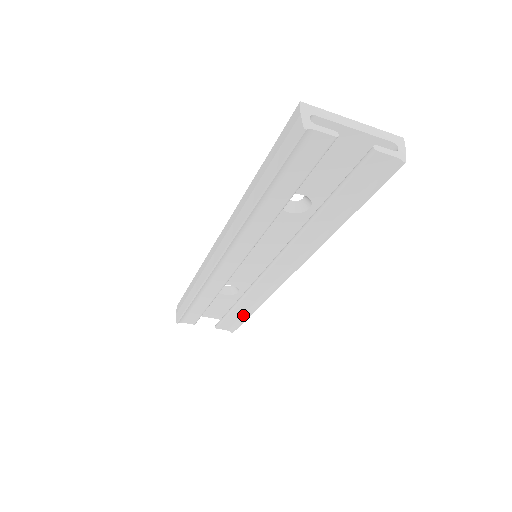
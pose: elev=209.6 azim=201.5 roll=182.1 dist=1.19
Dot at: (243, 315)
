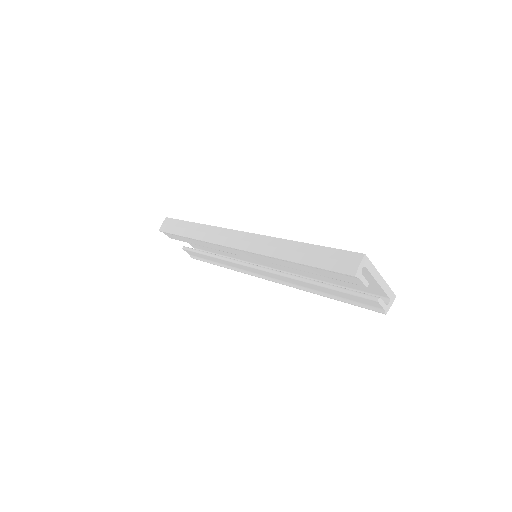
Dot at: (211, 260)
